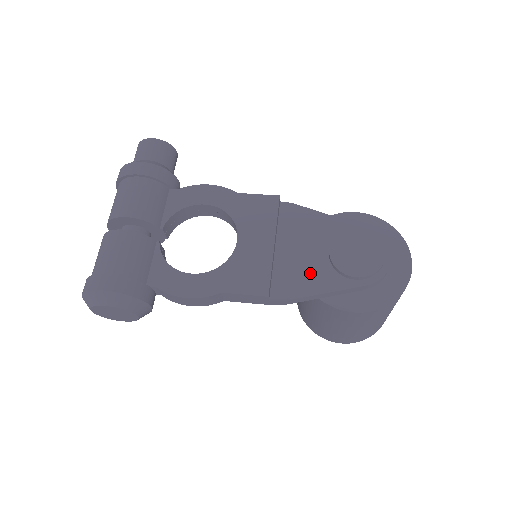
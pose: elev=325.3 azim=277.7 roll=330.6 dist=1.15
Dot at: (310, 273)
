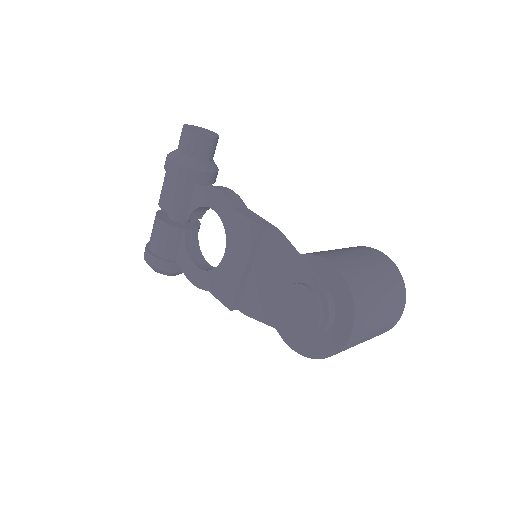
Dot at: (266, 304)
